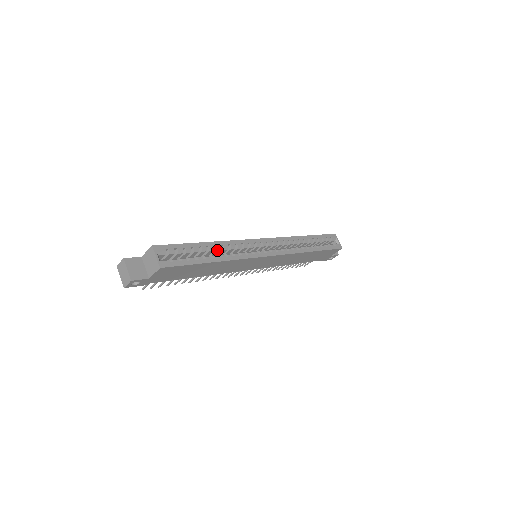
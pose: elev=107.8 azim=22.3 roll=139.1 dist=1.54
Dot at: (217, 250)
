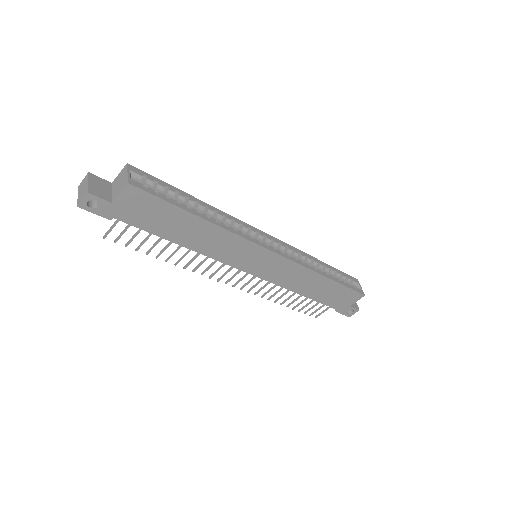
Dot at: (208, 213)
